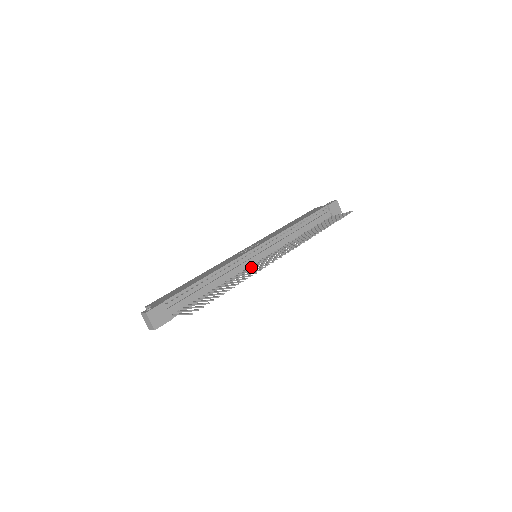
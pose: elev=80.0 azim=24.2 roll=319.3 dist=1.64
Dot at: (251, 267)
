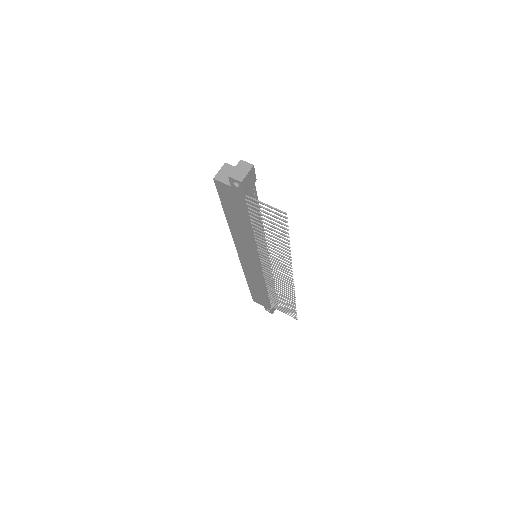
Dot at: occluded
